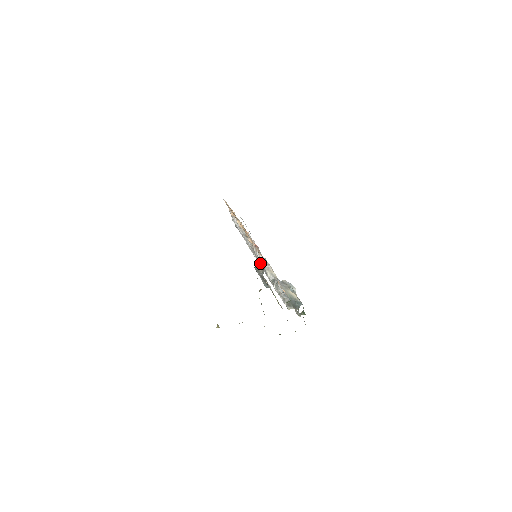
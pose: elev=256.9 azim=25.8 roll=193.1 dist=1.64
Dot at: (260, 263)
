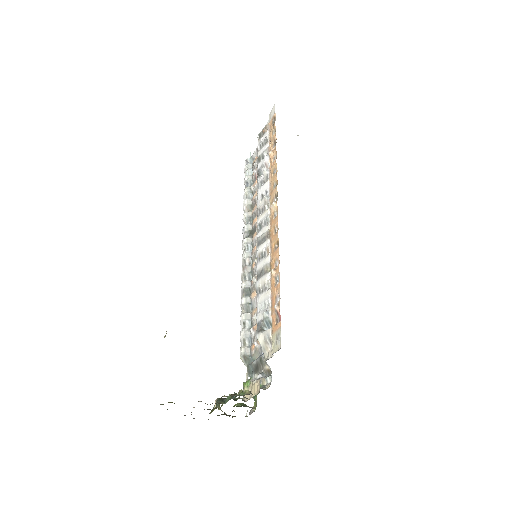
Dot at: (260, 304)
